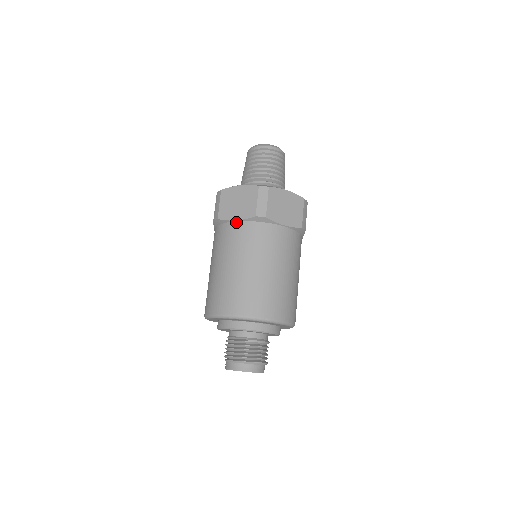
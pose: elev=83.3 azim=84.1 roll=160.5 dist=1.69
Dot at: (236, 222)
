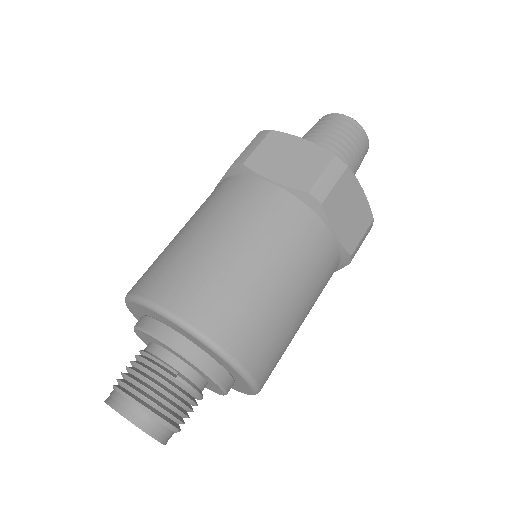
Dot at: (271, 183)
